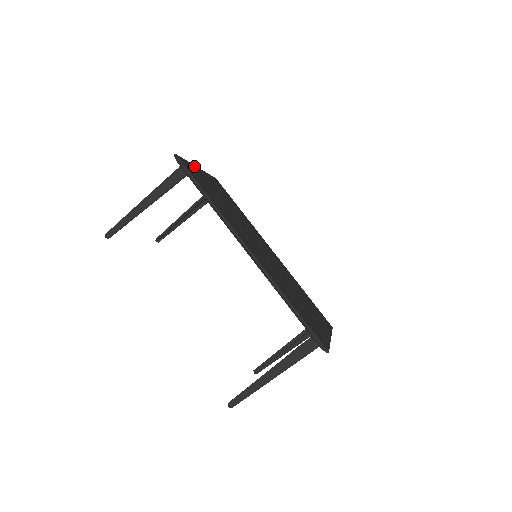
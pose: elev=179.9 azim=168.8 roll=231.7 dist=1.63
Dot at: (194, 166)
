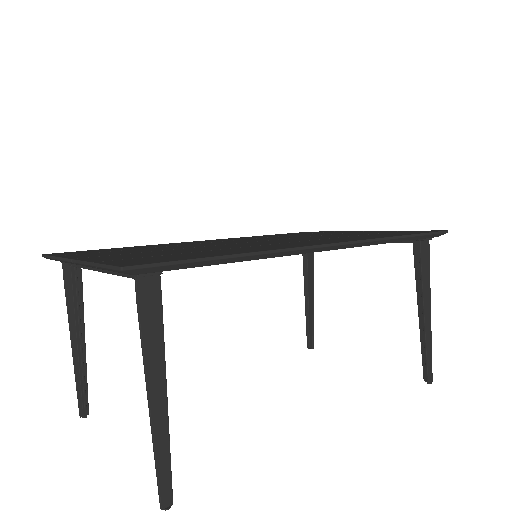
Dot at: (88, 260)
